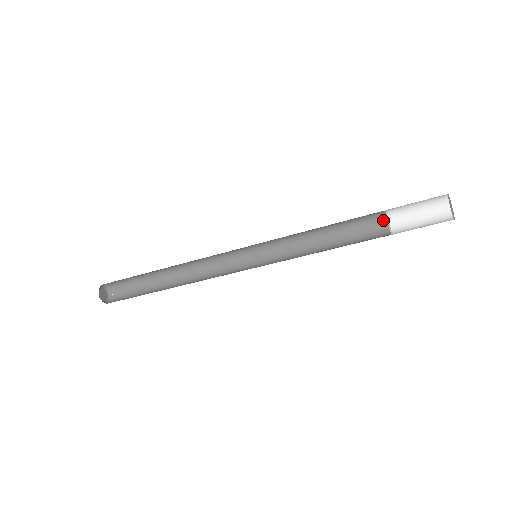
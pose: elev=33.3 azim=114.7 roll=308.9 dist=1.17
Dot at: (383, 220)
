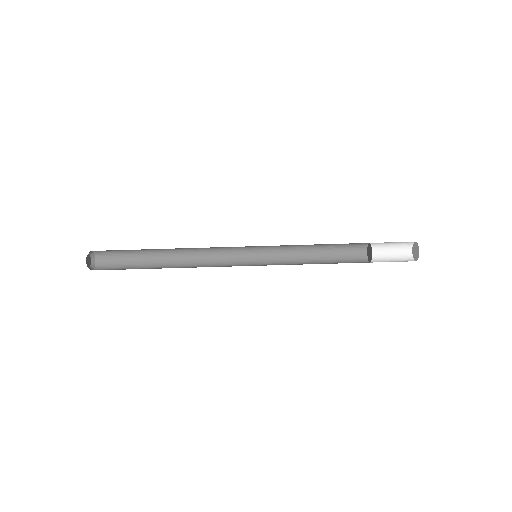
Dot at: (363, 249)
